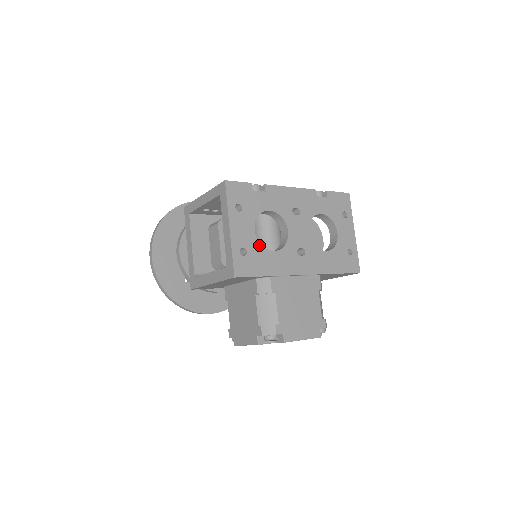
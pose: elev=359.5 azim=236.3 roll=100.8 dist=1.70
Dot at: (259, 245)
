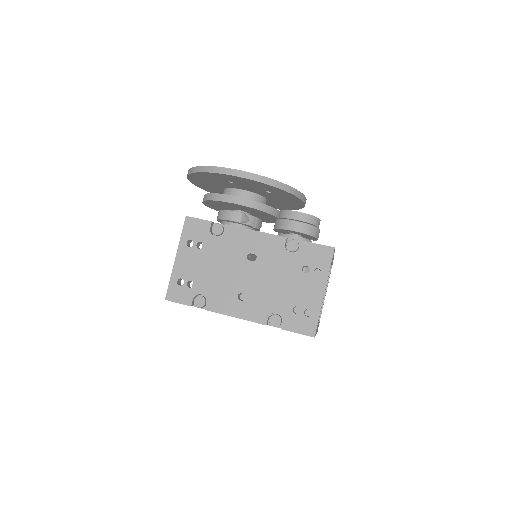
Dot at: occluded
